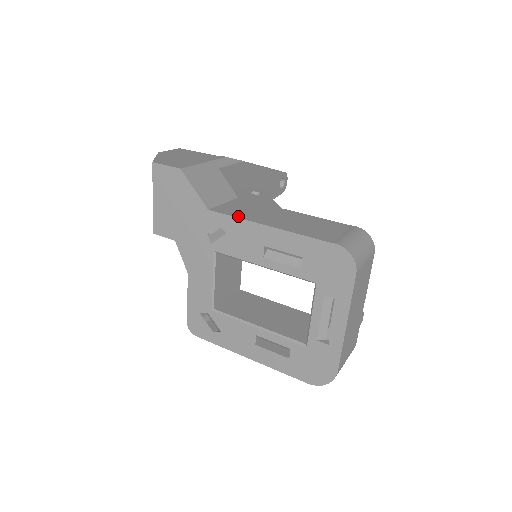
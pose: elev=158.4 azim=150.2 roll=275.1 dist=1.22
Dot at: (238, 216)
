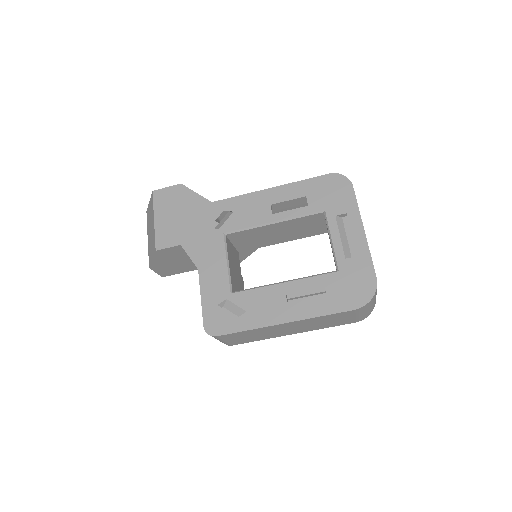
Dot at: (240, 196)
